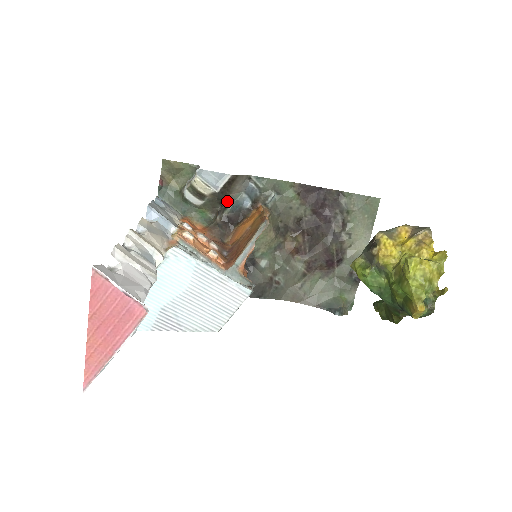
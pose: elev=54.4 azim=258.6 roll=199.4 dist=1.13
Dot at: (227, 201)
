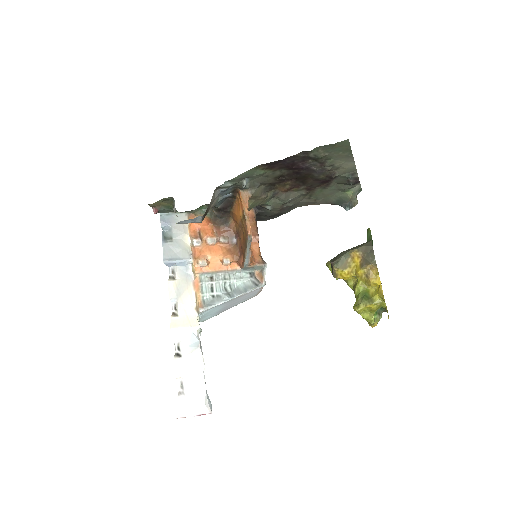
Dot at: occluded
